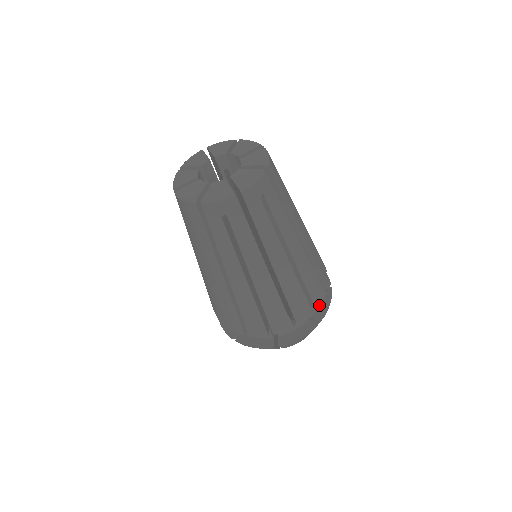
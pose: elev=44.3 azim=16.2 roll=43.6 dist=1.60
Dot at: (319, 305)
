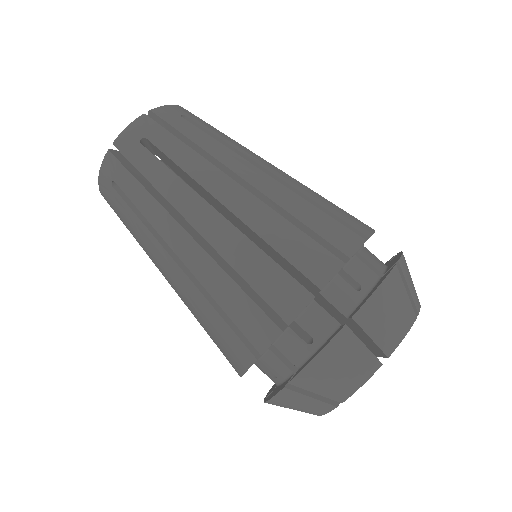
Dot at: (365, 297)
